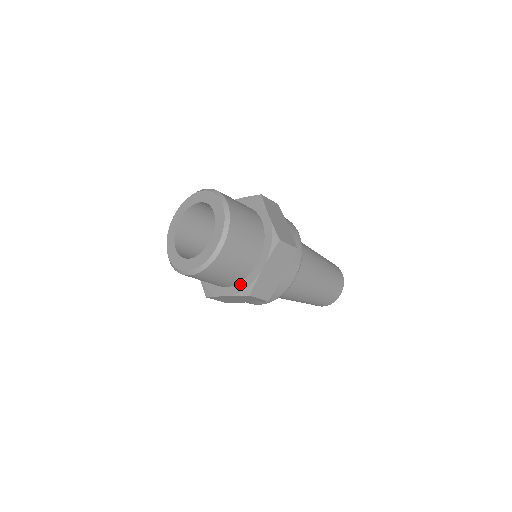
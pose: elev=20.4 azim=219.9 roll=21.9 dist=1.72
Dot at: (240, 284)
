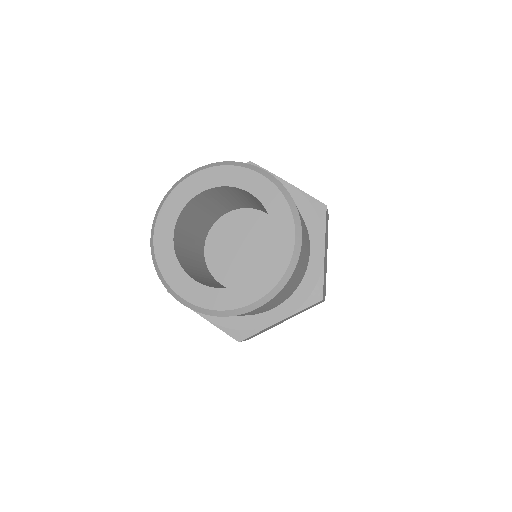
Dot at: (233, 317)
